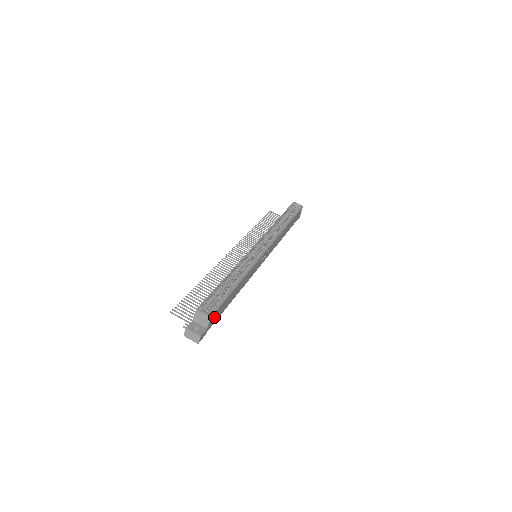
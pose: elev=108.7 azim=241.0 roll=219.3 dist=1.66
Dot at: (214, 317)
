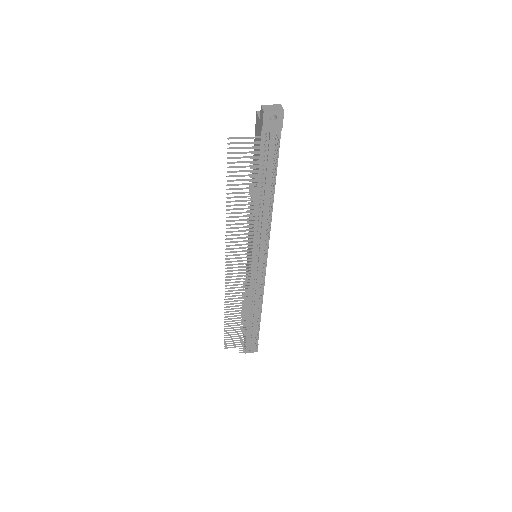
Dot at: occluded
